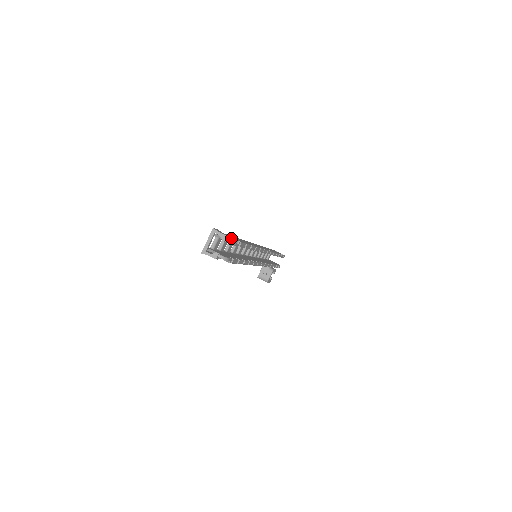
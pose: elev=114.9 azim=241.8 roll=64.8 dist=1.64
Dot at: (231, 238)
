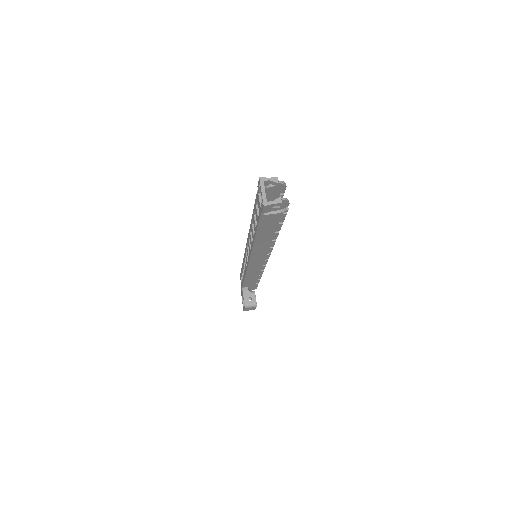
Dot at: occluded
